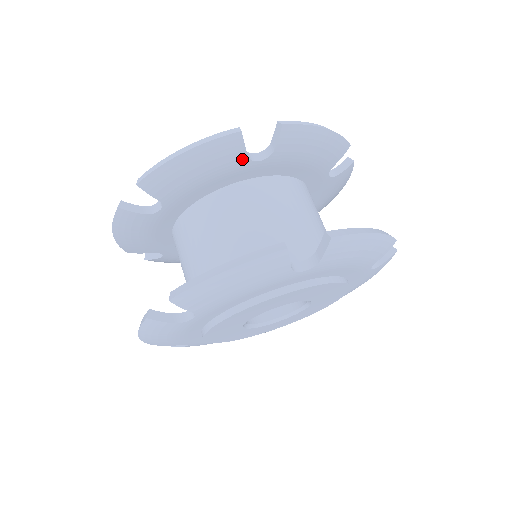
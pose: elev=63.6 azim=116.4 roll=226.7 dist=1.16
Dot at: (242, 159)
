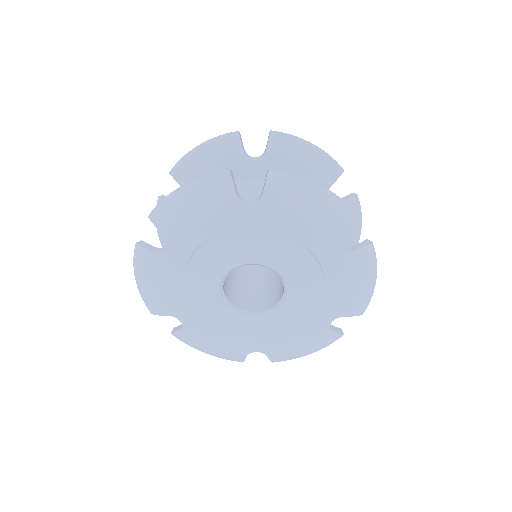
Dot at: (327, 185)
